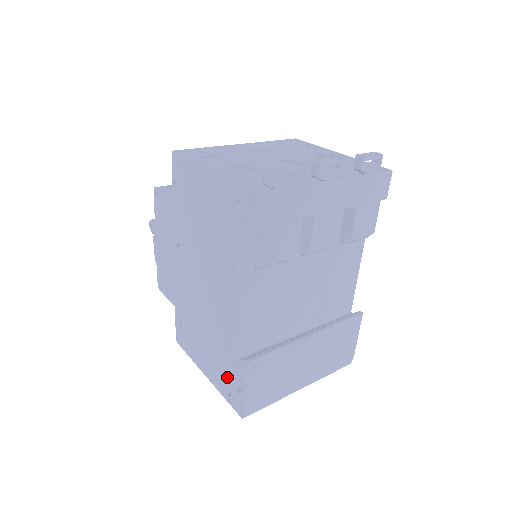
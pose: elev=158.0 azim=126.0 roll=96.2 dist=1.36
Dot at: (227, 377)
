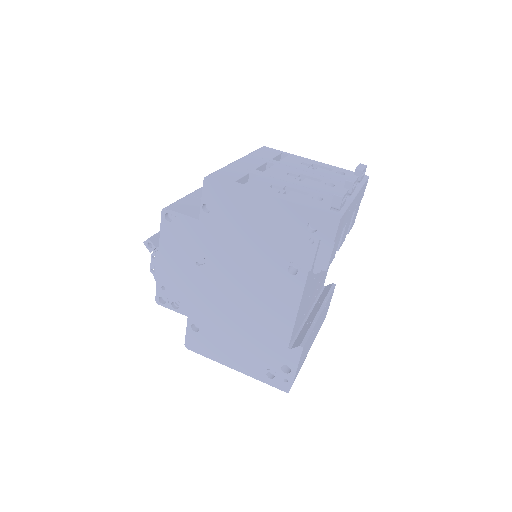
Dot at: (270, 365)
